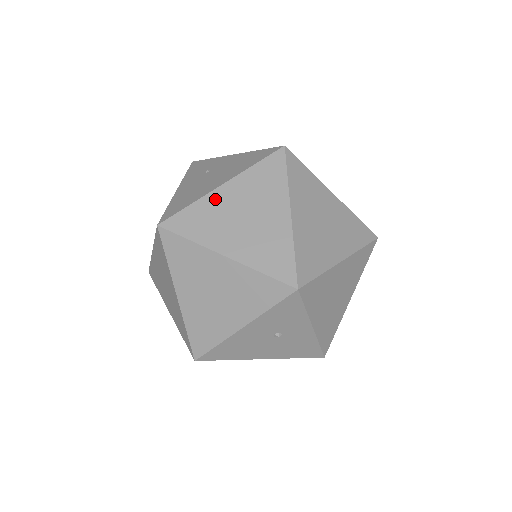
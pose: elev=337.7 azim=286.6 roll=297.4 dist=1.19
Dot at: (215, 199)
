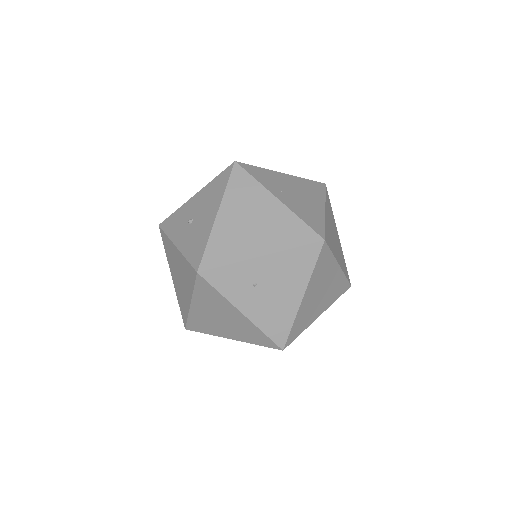
Dot at: (304, 307)
